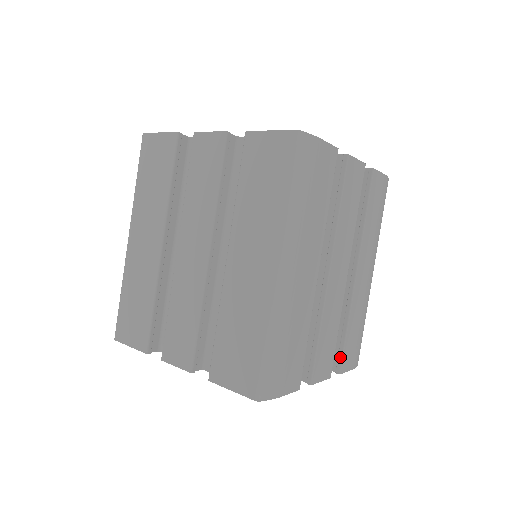
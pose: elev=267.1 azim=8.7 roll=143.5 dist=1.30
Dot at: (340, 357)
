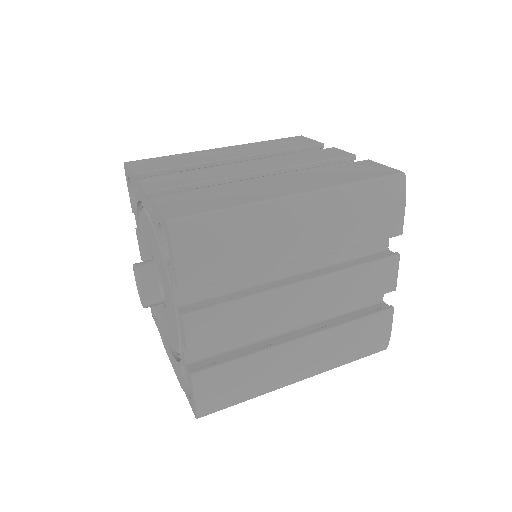
Dot at: (210, 366)
